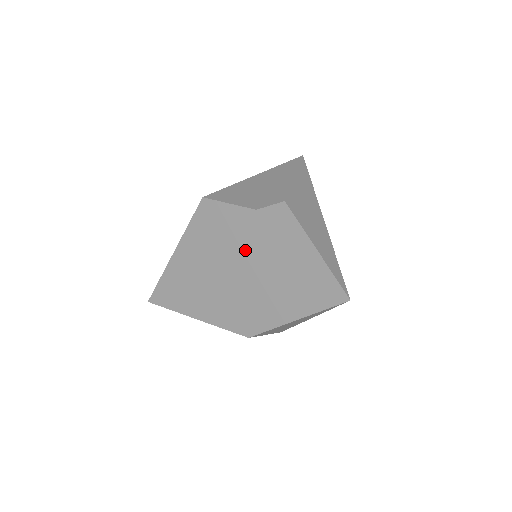
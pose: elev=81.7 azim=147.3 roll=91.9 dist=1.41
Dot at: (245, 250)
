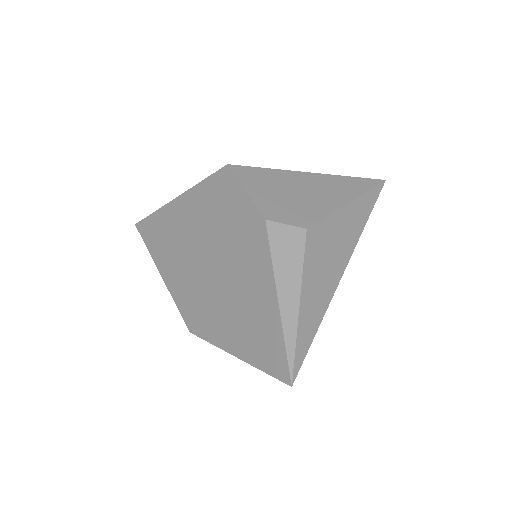
Dot at: (233, 250)
